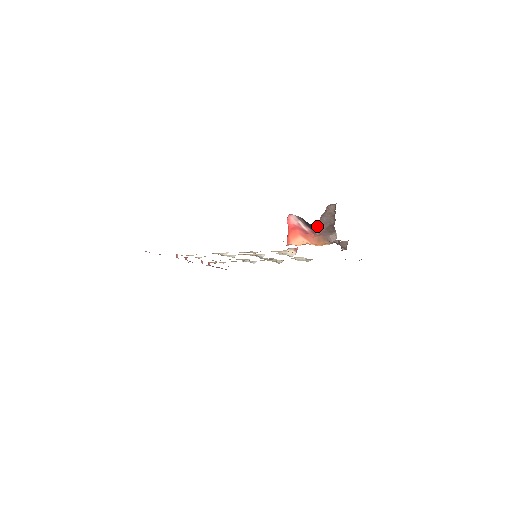
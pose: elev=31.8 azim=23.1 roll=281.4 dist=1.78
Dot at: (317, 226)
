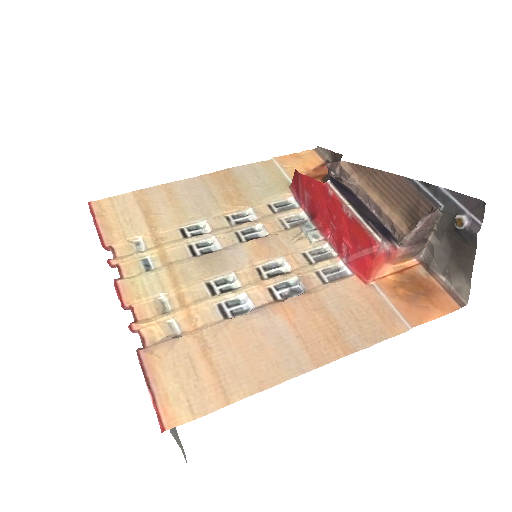
Dot at: (405, 242)
